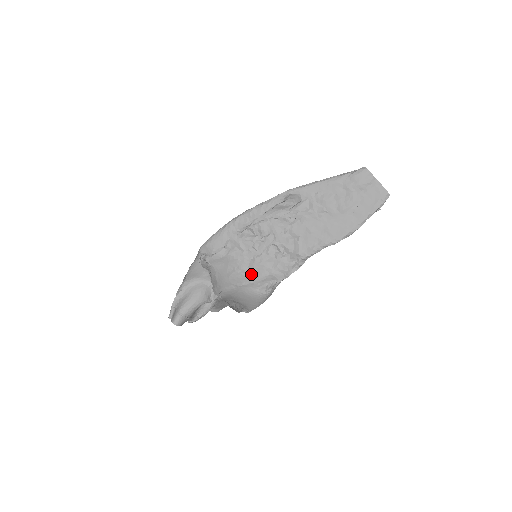
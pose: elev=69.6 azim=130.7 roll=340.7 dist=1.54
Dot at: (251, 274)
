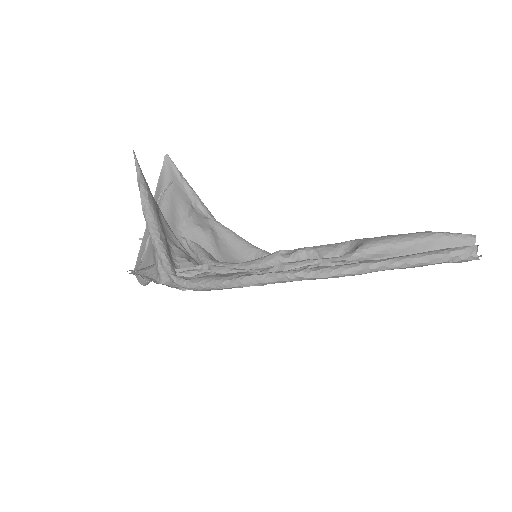
Dot at: occluded
